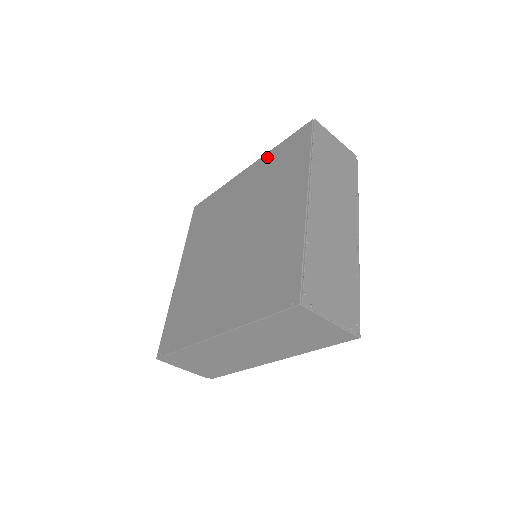
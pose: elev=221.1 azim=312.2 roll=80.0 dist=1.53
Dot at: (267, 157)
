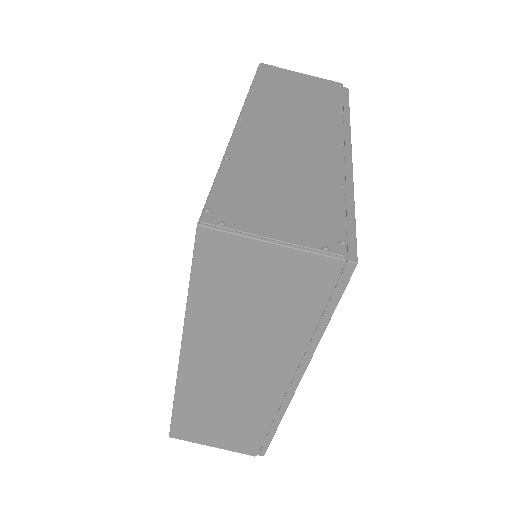
Dot at: occluded
